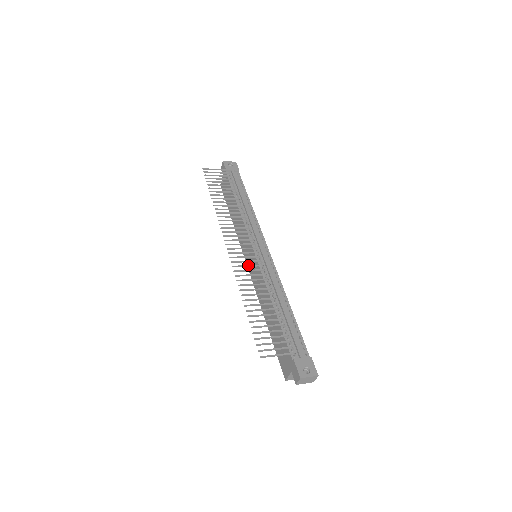
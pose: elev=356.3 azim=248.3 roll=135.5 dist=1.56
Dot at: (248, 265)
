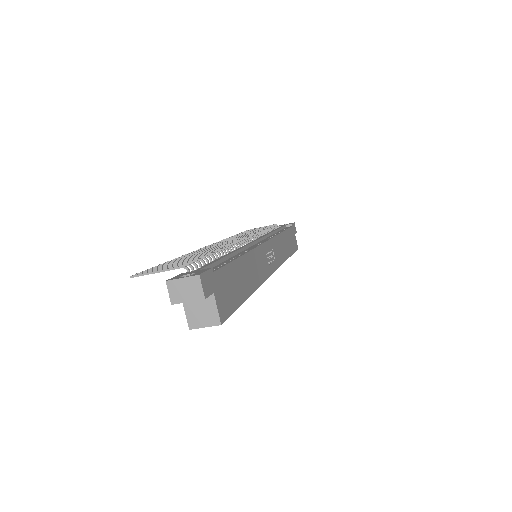
Dot at: (217, 245)
